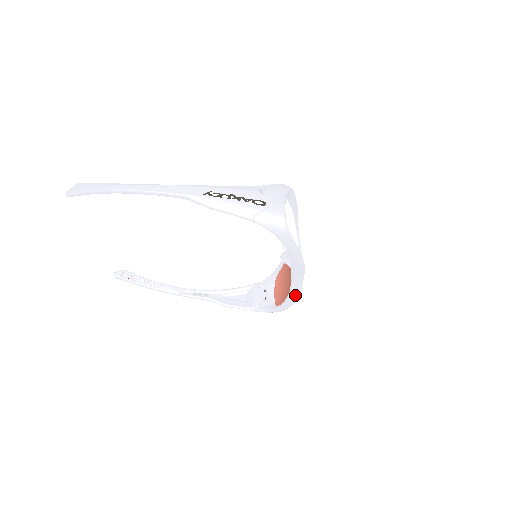
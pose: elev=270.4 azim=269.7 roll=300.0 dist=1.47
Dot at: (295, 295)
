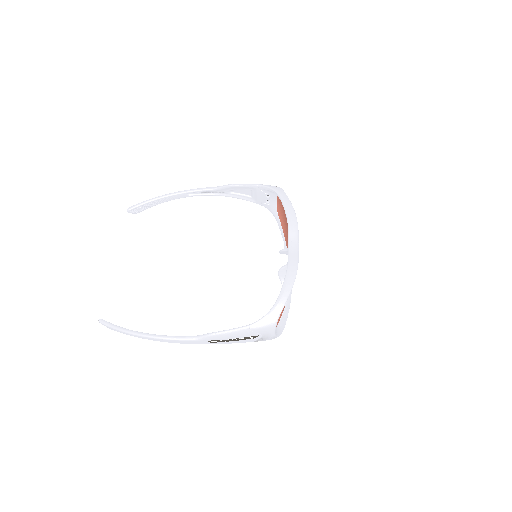
Dot at: (293, 267)
